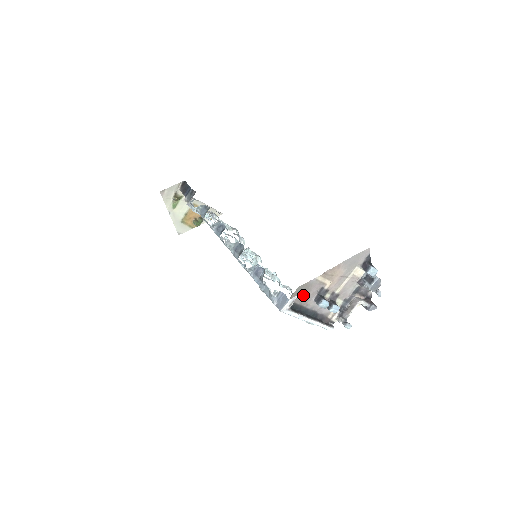
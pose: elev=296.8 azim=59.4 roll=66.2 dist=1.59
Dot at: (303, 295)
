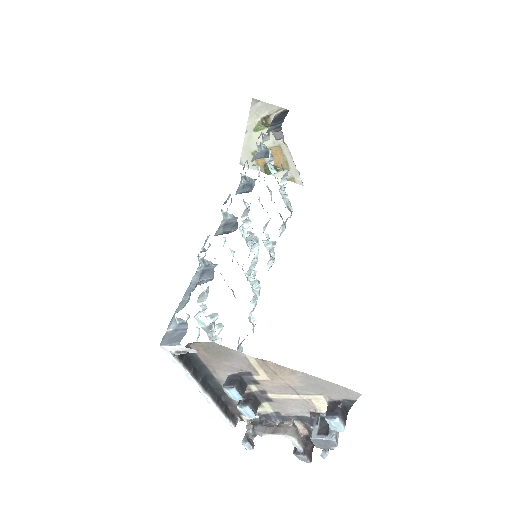
Dot at: (214, 356)
